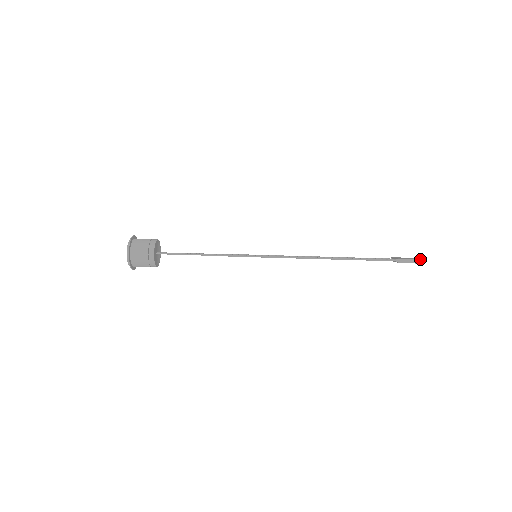
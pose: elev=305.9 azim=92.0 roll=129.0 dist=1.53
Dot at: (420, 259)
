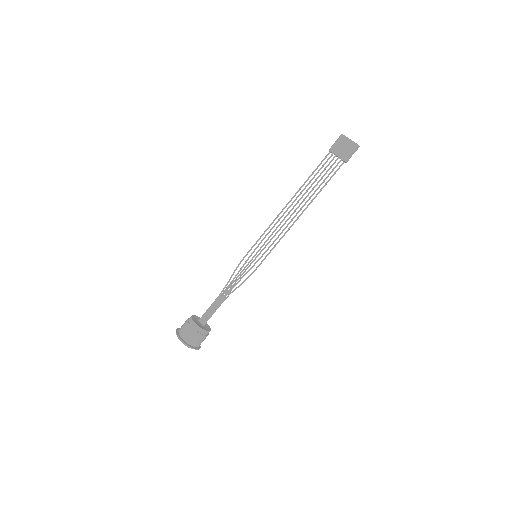
Dot at: (358, 146)
